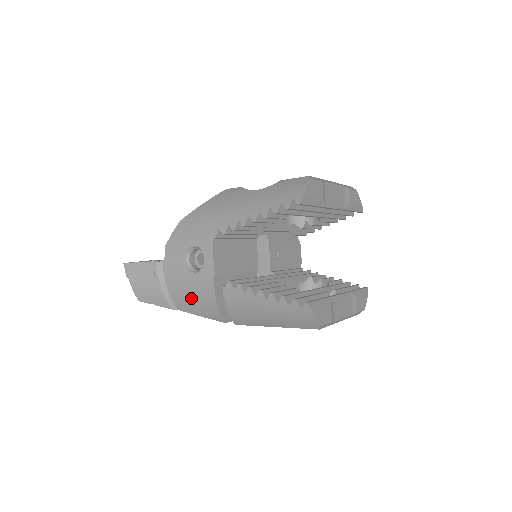
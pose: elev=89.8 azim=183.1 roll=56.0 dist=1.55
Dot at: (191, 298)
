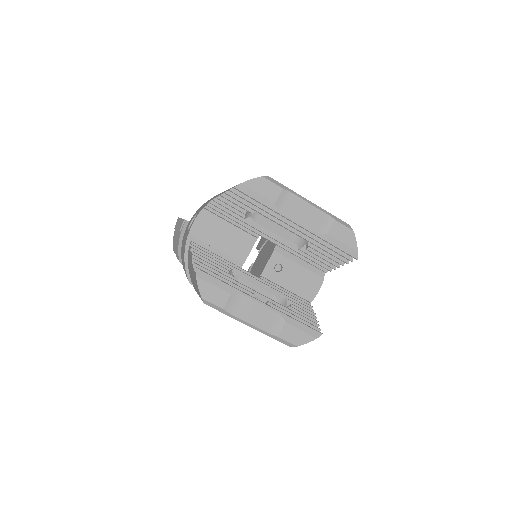
Dot at: occluded
